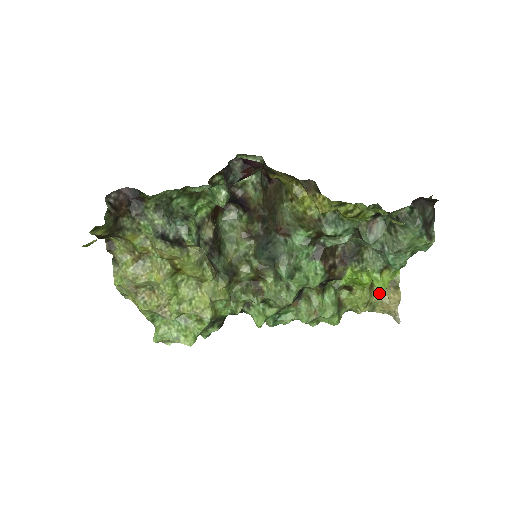
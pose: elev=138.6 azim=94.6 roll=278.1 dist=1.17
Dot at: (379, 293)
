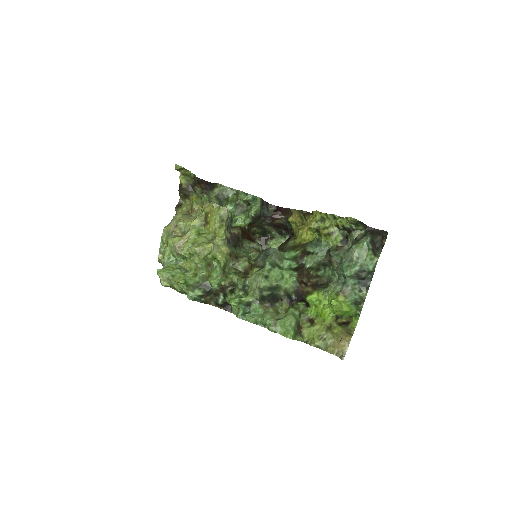
Dot at: (335, 335)
